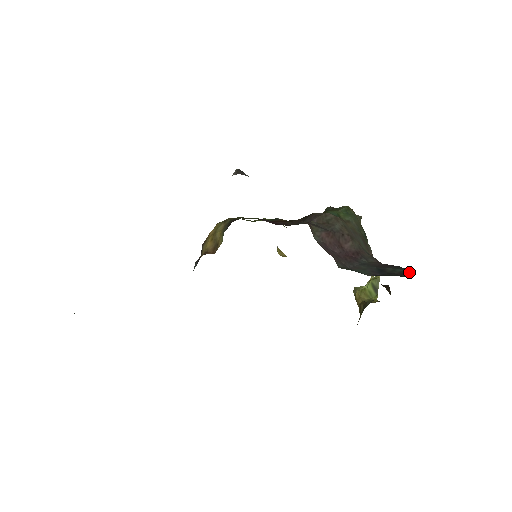
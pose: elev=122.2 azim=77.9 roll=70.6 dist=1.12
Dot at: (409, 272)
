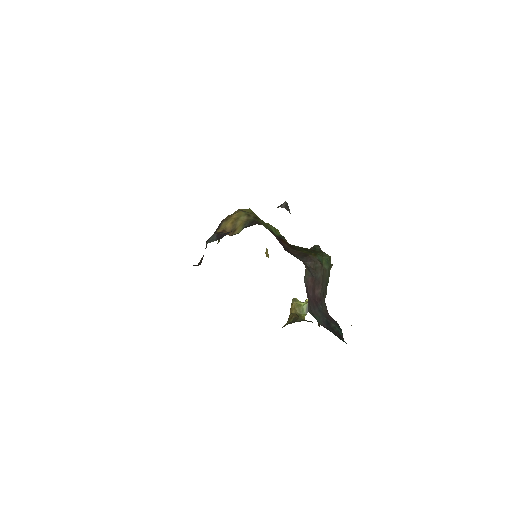
Dot at: (342, 334)
